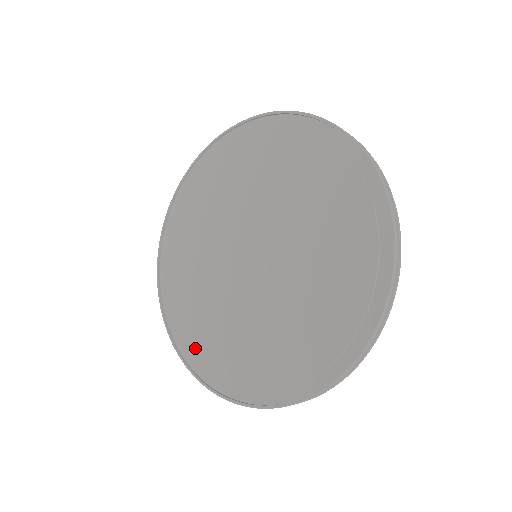
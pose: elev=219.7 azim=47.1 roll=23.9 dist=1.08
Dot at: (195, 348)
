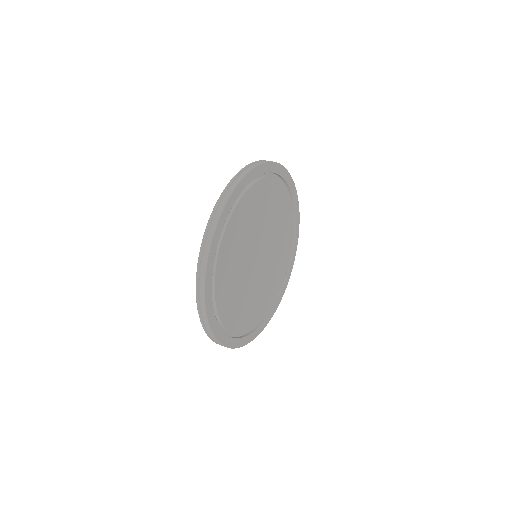
Dot at: occluded
